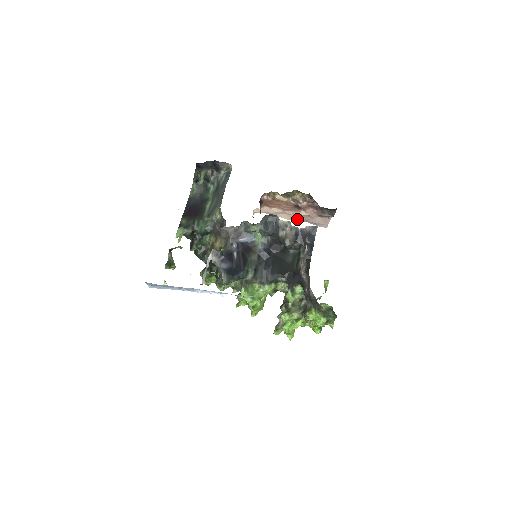
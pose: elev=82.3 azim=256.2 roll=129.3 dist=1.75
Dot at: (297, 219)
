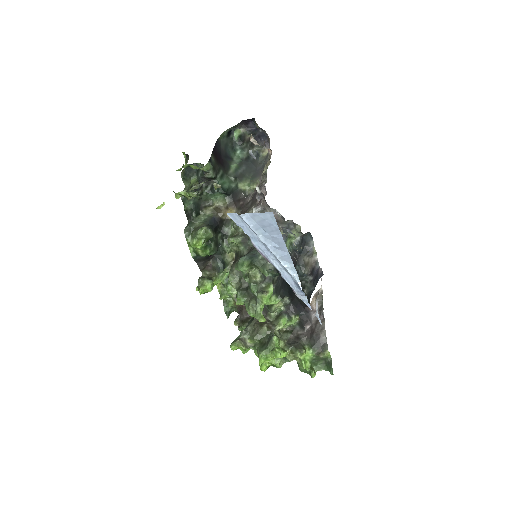
Dot at: occluded
